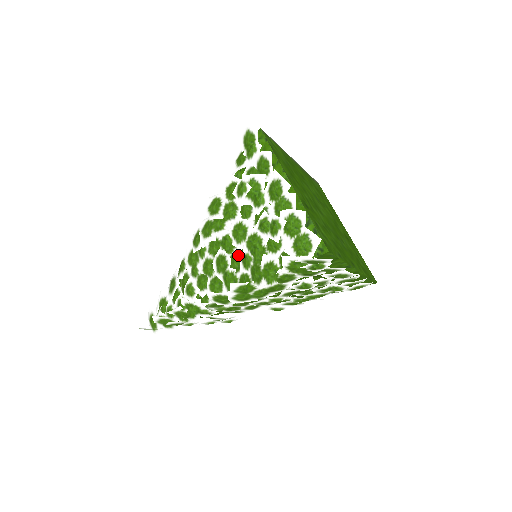
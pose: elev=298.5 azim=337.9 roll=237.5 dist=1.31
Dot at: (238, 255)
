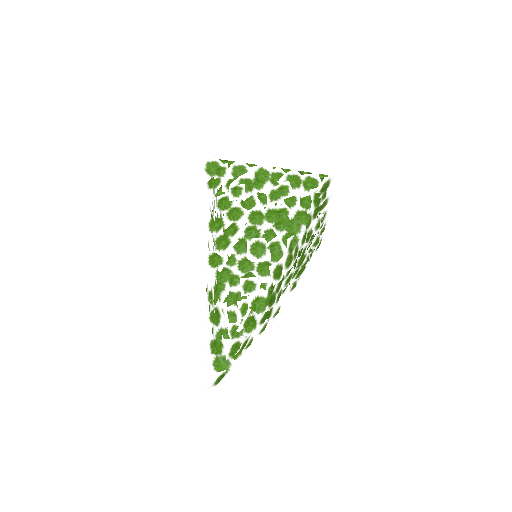
Dot at: (269, 230)
